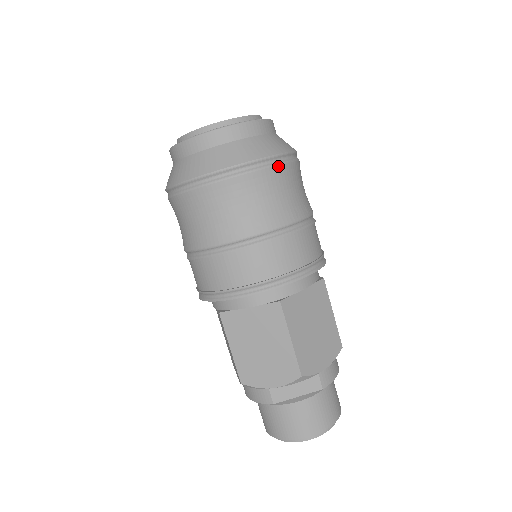
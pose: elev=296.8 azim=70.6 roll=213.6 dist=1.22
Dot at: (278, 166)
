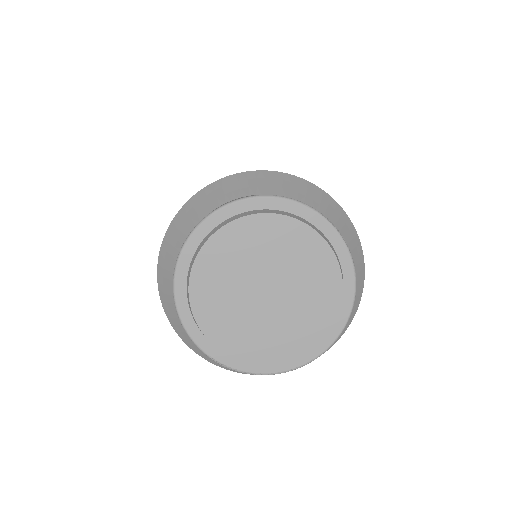
Dot at: occluded
